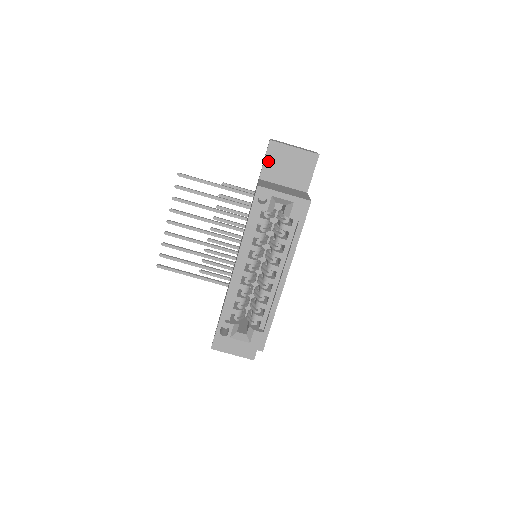
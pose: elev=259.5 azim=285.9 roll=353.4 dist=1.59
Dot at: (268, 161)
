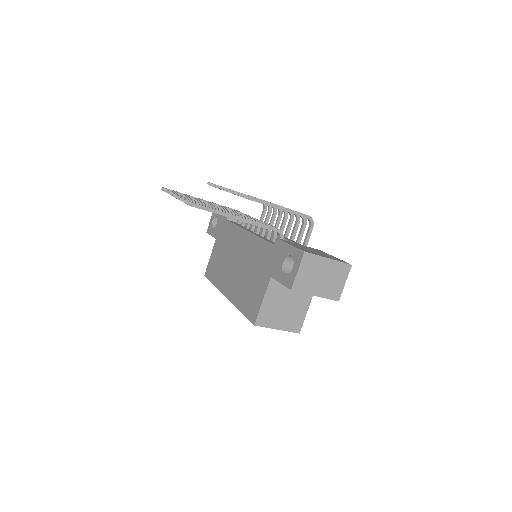
Dot at: occluded
